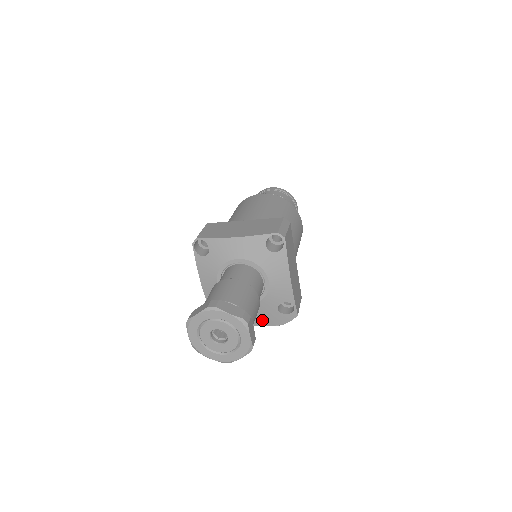
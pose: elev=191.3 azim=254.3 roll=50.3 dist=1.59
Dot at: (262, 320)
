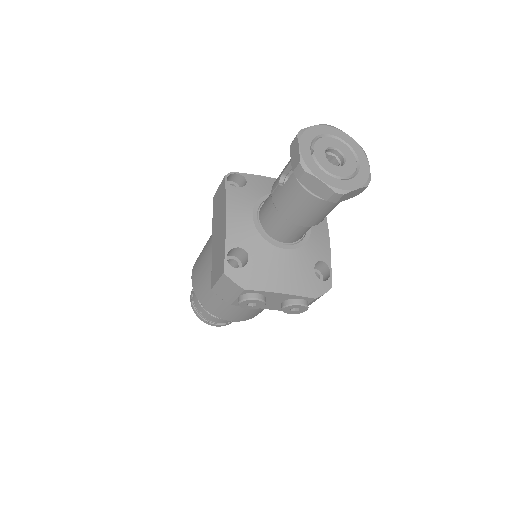
Dot at: (293, 282)
